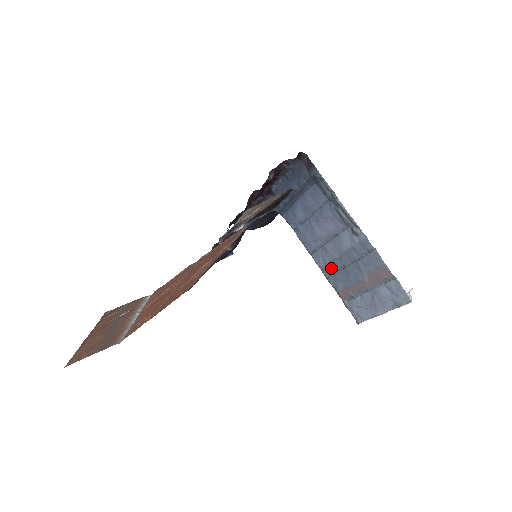
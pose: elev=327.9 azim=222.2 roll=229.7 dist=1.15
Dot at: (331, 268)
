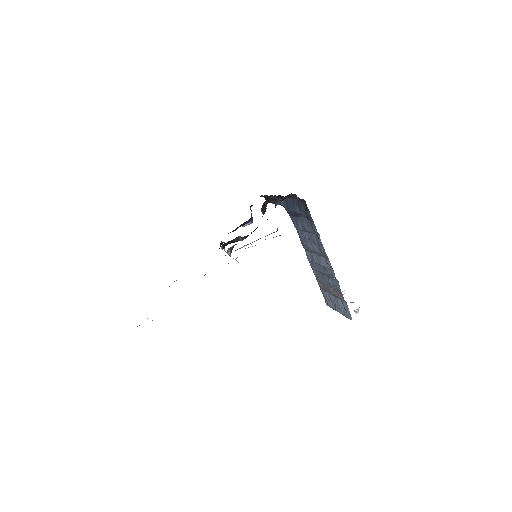
Dot at: (314, 267)
